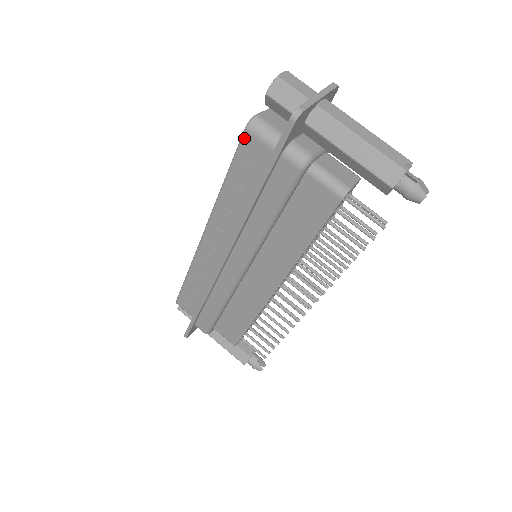
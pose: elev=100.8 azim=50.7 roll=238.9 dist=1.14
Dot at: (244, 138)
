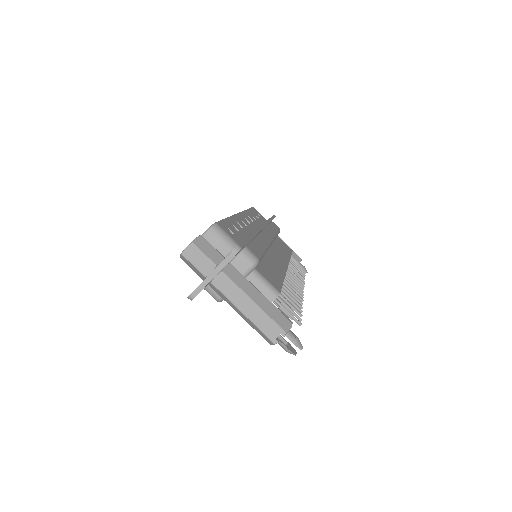
Dot at: occluded
